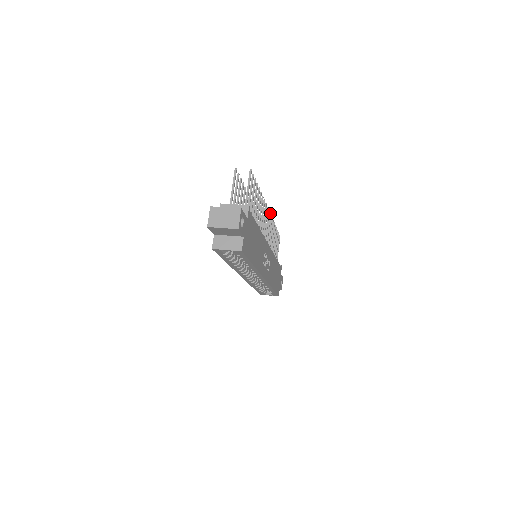
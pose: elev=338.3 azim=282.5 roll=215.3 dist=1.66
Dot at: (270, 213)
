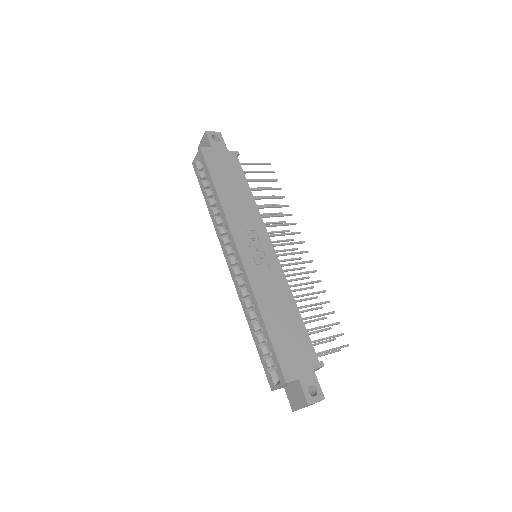
Dot at: (312, 260)
